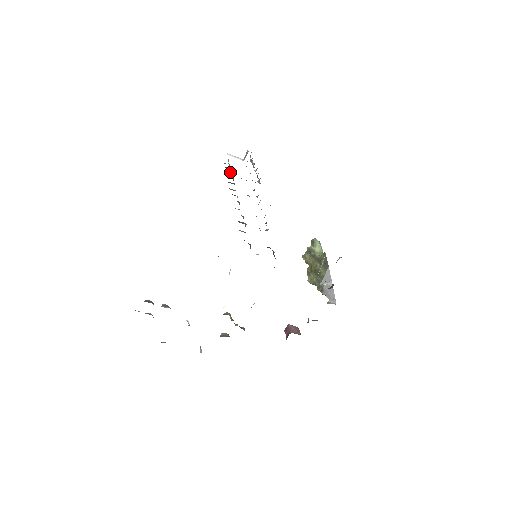
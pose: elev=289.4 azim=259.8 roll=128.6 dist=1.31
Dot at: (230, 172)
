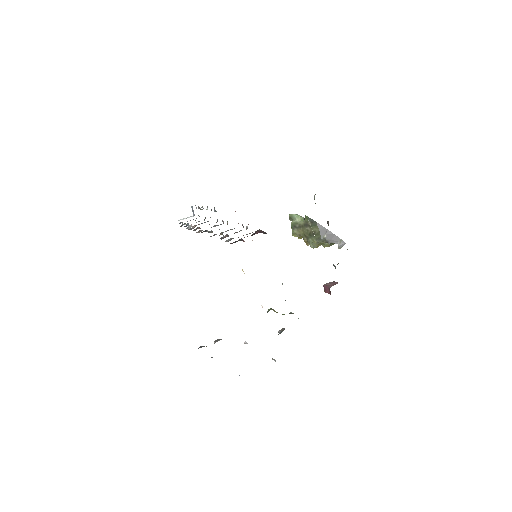
Dot at: (189, 225)
